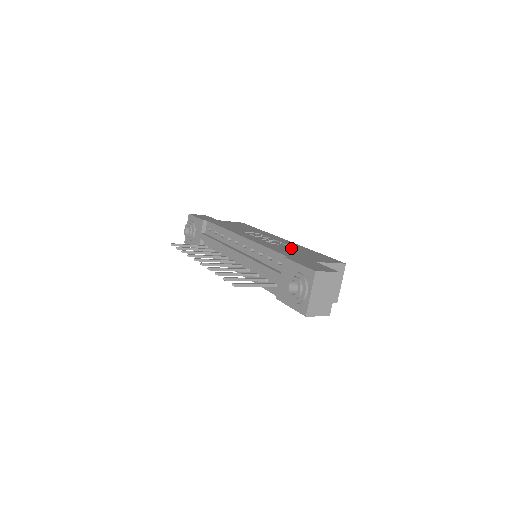
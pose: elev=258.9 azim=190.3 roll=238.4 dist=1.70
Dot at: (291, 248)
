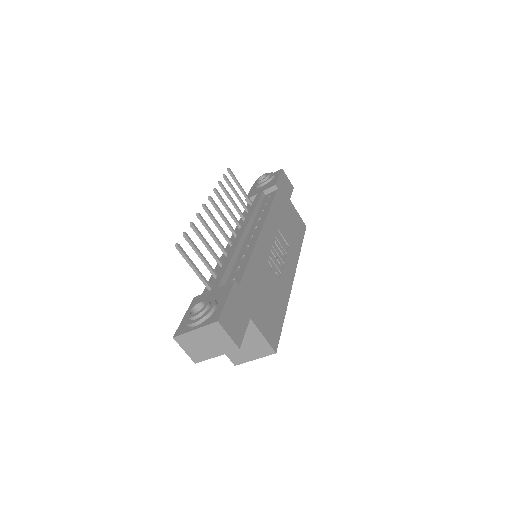
Dot at: (271, 285)
